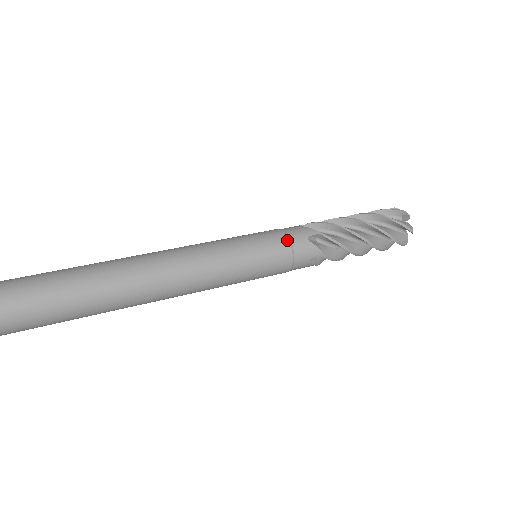
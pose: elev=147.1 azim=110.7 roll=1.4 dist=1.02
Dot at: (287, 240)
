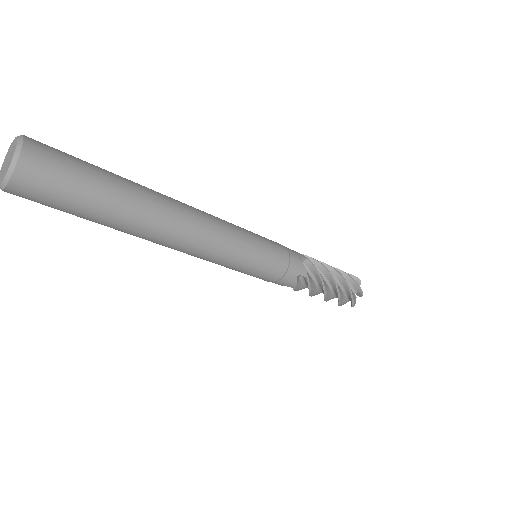
Dot at: occluded
